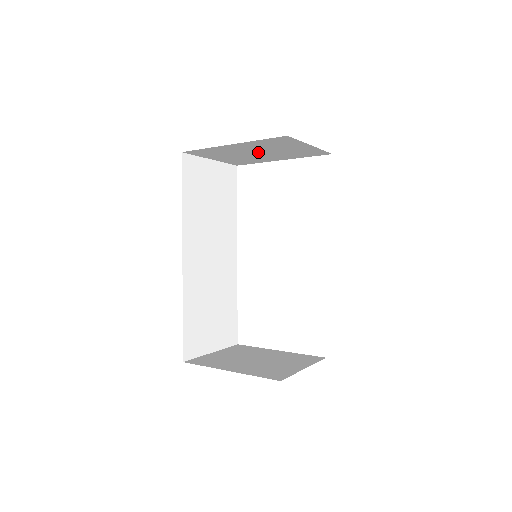
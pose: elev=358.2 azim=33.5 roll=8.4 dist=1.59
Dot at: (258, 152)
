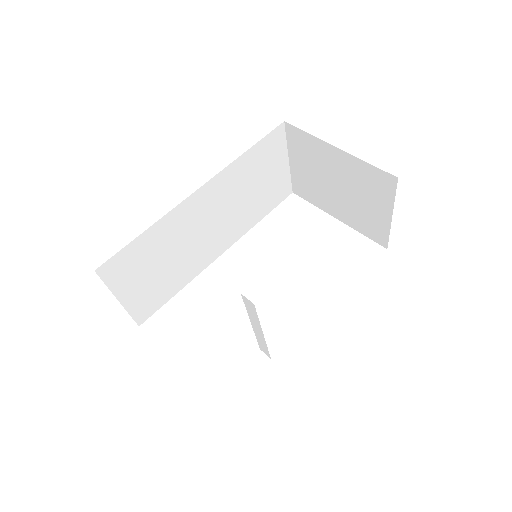
Dot at: (338, 185)
